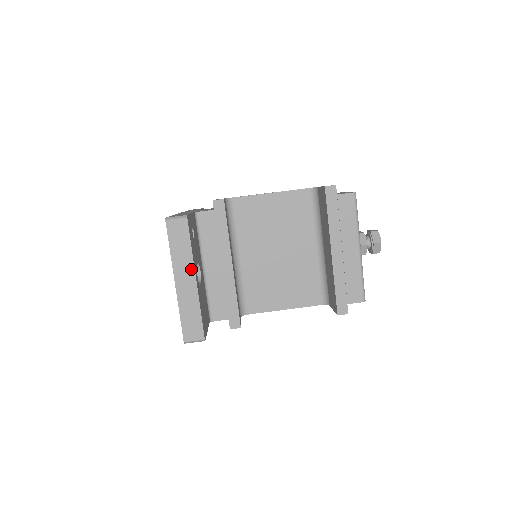
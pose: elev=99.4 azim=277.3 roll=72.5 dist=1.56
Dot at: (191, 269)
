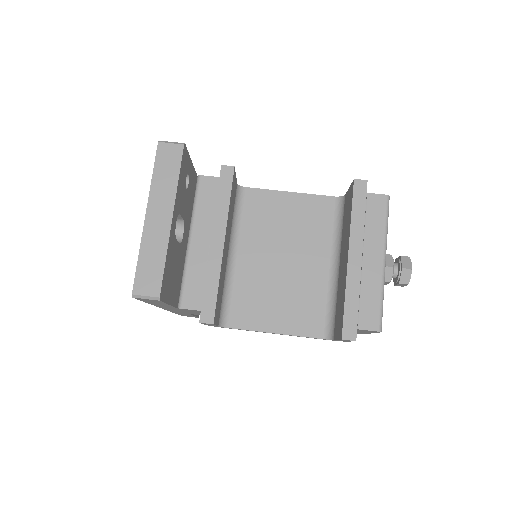
Dot at: (170, 204)
